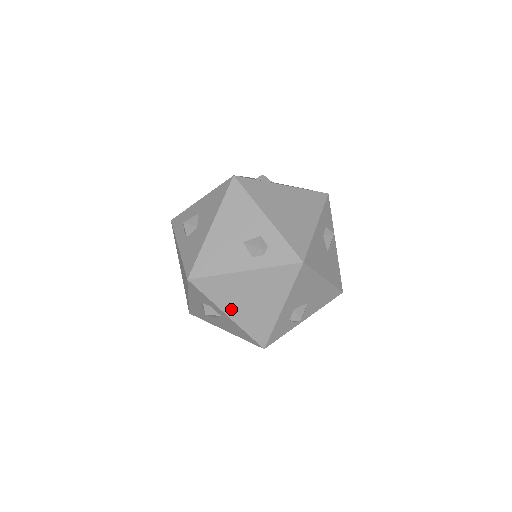
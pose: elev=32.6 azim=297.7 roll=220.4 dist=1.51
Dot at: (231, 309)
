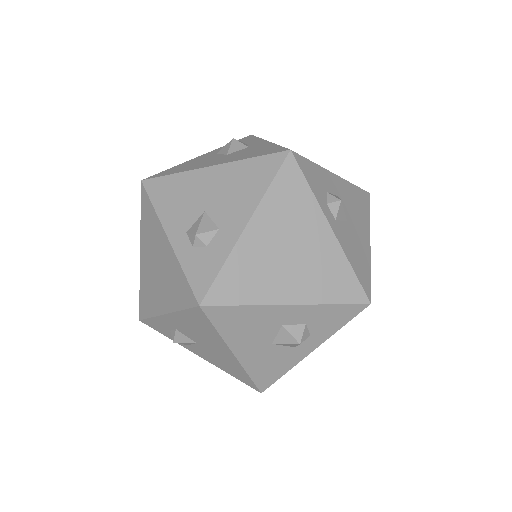
Dot at: occluded
